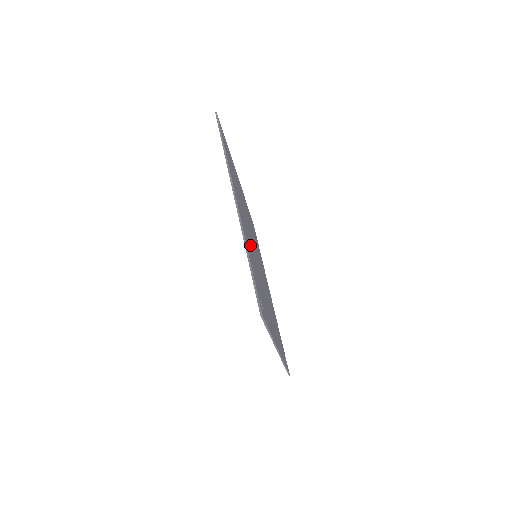
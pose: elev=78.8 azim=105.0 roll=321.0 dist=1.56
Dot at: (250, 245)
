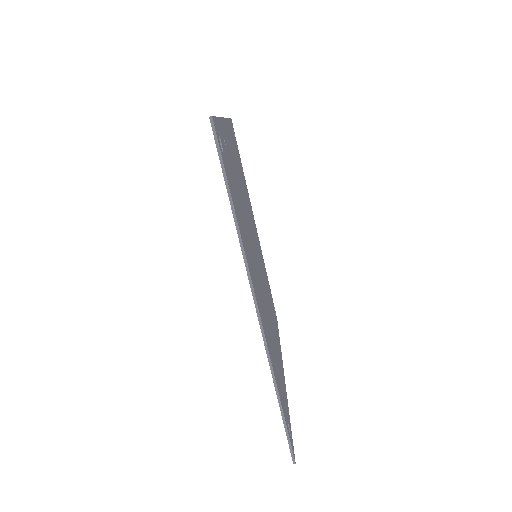
Dot at: (238, 183)
